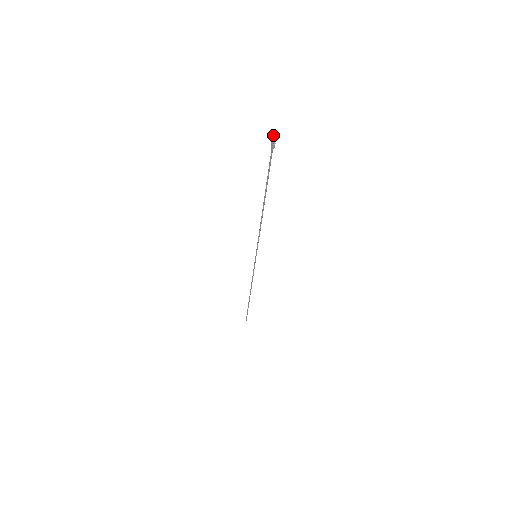
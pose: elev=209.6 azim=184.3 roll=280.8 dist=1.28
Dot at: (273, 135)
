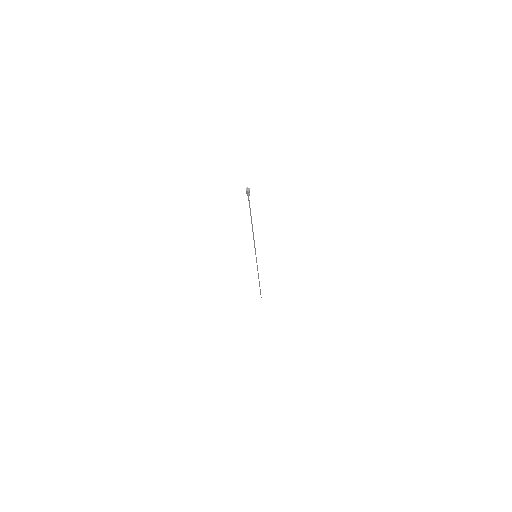
Dot at: (247, 189)
